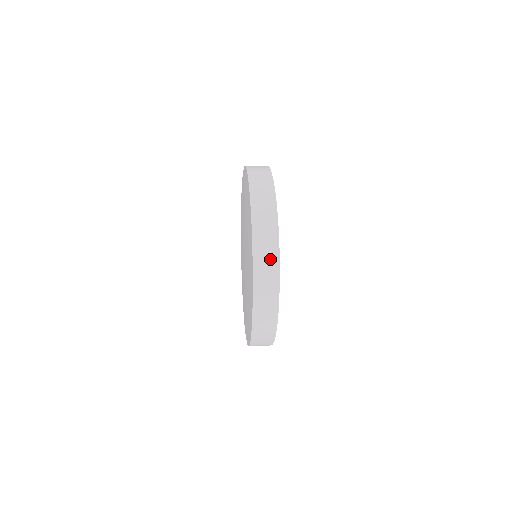
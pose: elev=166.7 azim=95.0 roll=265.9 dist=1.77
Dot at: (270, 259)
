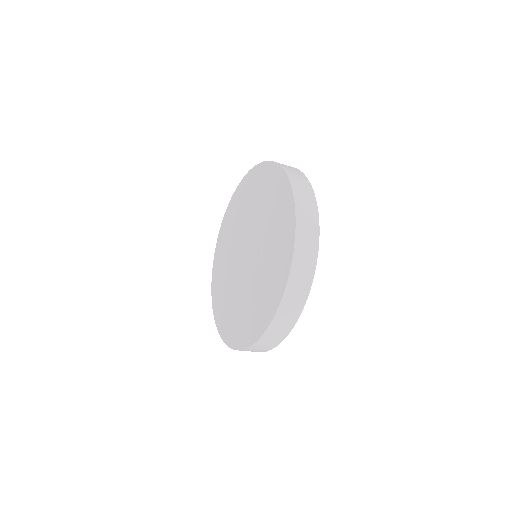
Dot at: (309, 205)
